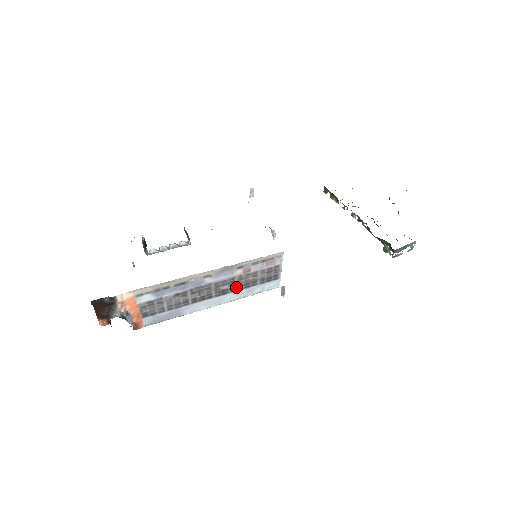
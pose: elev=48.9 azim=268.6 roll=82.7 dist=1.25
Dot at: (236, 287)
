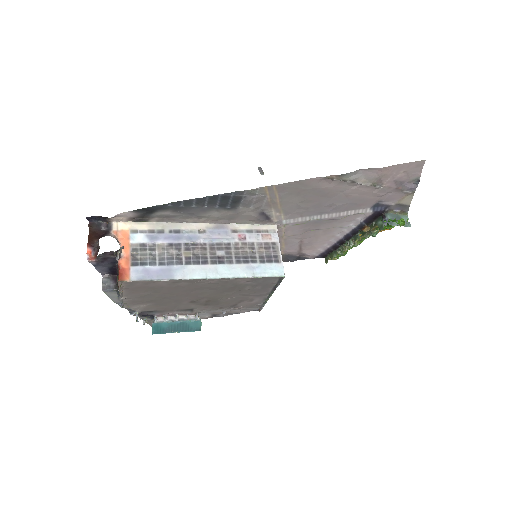
Dot at: (233, 258)
